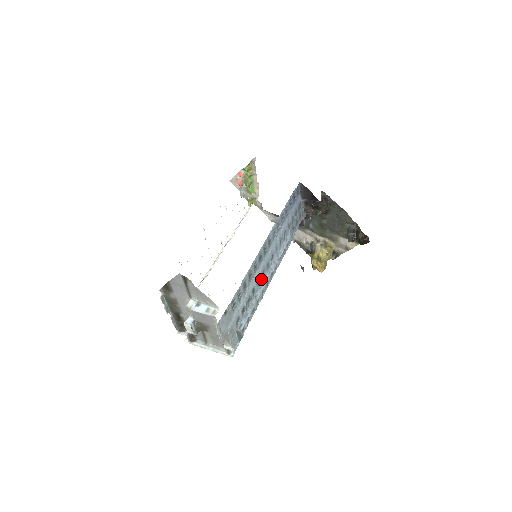
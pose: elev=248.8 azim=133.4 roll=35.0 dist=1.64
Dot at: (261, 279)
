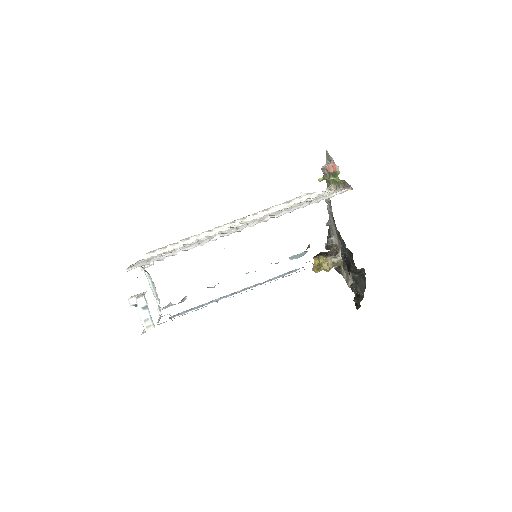
Dot at: occluded
